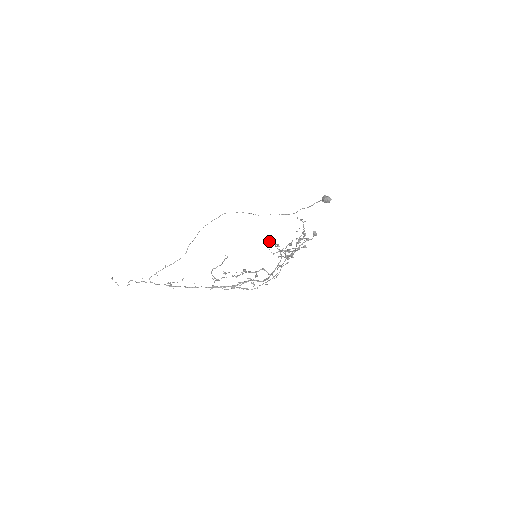
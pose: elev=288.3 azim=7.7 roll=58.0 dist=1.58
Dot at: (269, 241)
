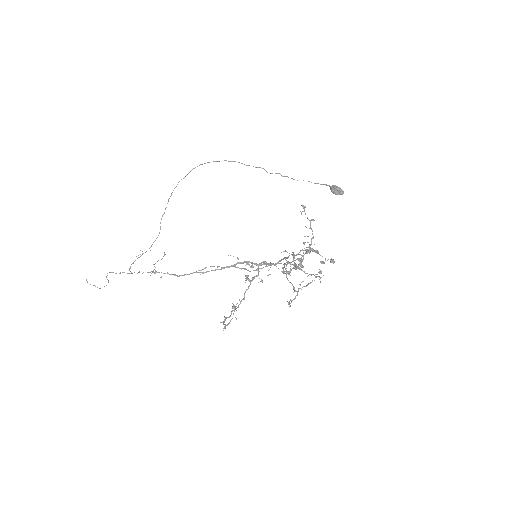
Dot at: (289, 304)
